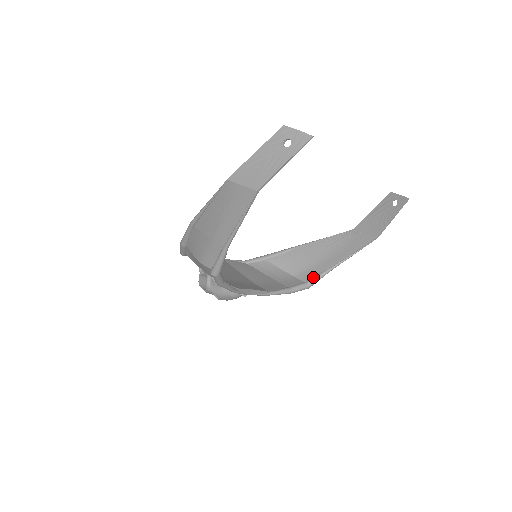
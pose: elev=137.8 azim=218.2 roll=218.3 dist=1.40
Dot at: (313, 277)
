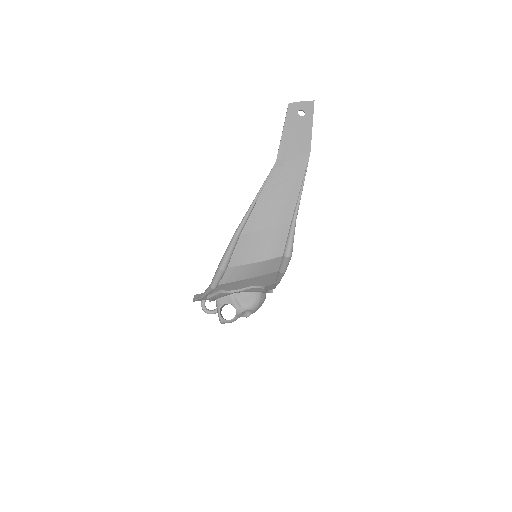
Dot at: occluded
